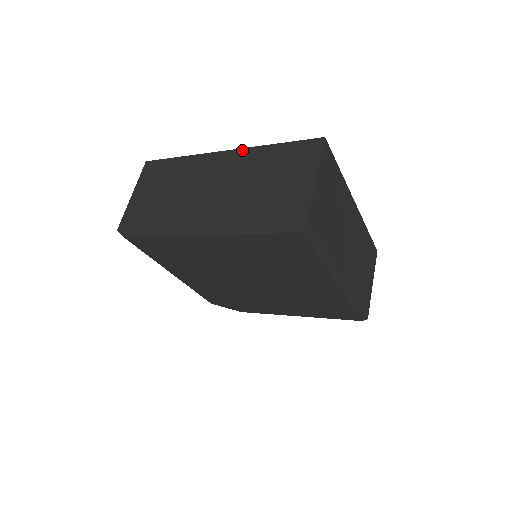
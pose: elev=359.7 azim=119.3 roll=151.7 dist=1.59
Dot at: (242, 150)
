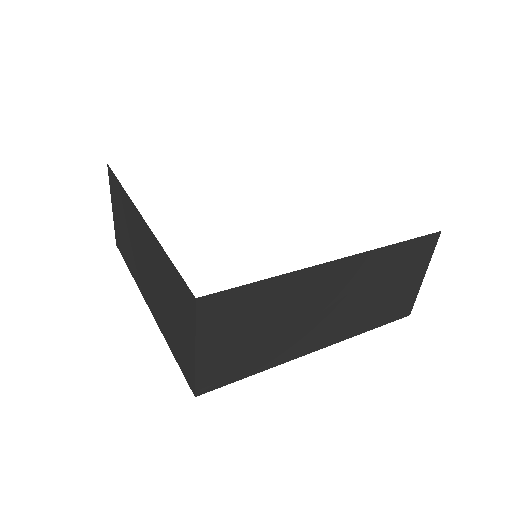
Dot at: (150, 232)
